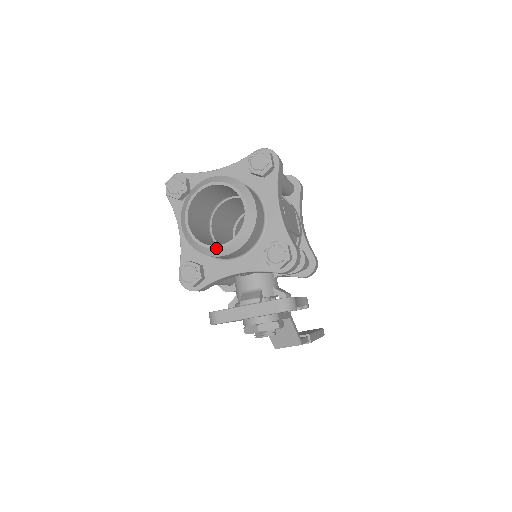
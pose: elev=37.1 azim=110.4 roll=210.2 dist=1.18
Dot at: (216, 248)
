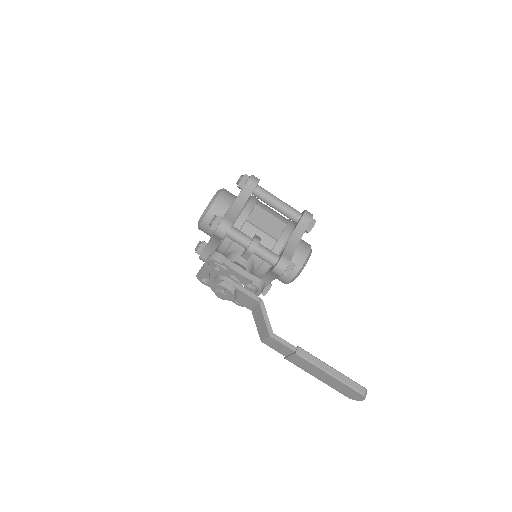
Dot at: (198, 221)
